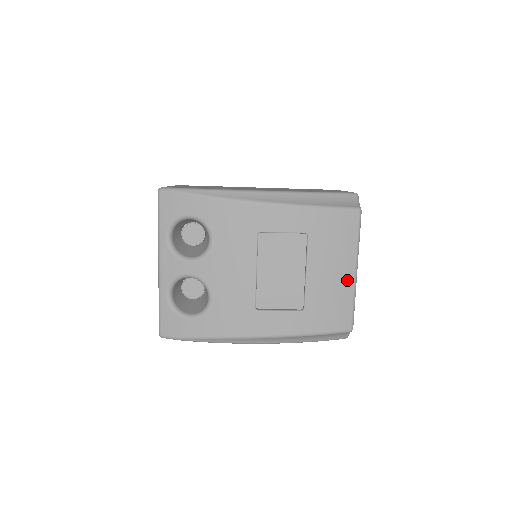
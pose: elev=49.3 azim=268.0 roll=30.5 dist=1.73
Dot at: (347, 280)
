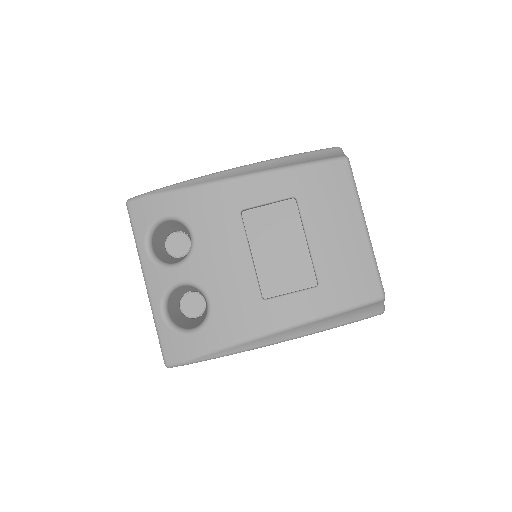
Dot at: (358, 238)
